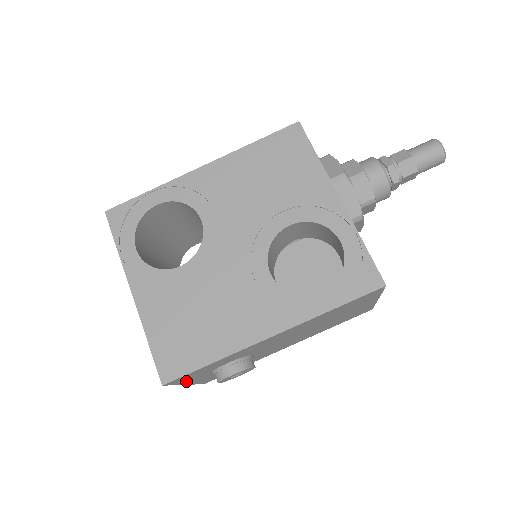
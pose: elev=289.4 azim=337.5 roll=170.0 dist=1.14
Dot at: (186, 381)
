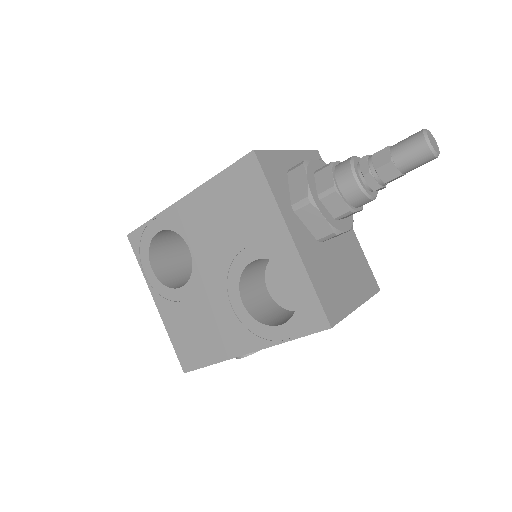
Dot at: occluded
